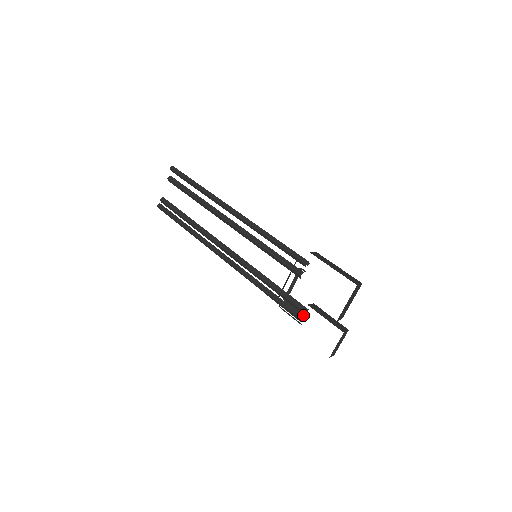
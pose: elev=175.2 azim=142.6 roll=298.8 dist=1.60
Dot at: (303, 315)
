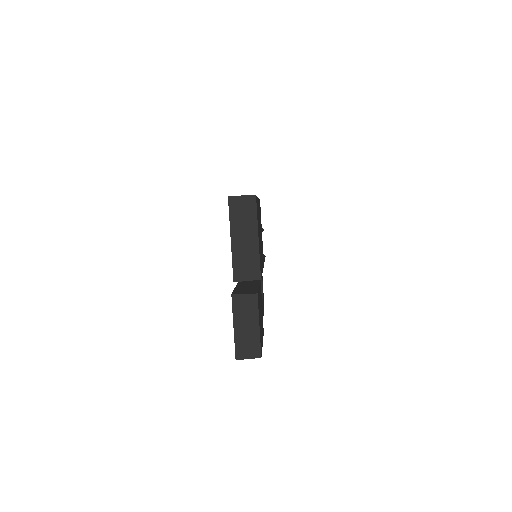
Dot at: occluded
